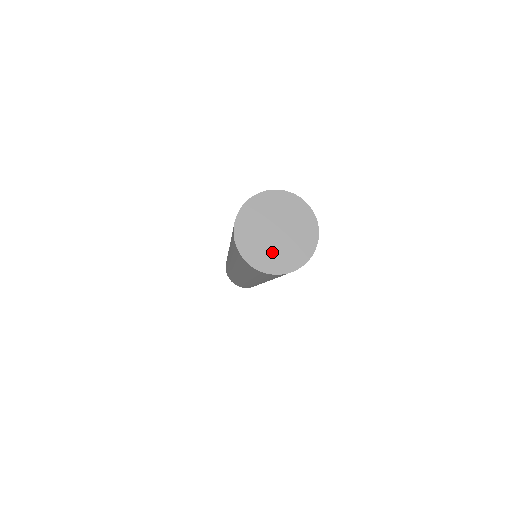
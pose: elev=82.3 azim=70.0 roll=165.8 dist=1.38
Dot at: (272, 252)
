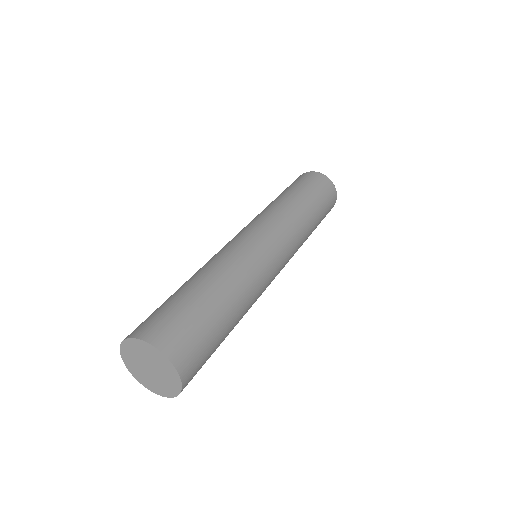
Dot at: (146, 377)
